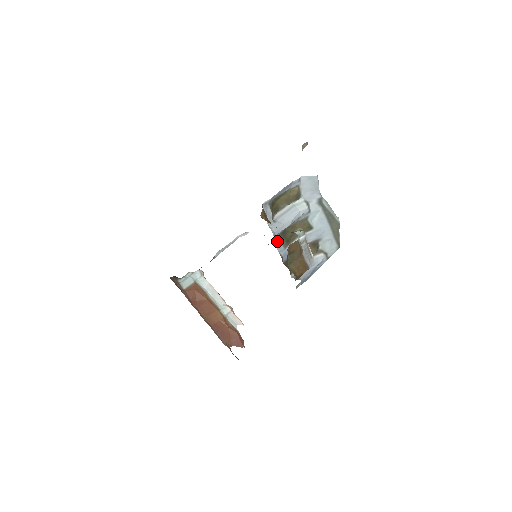
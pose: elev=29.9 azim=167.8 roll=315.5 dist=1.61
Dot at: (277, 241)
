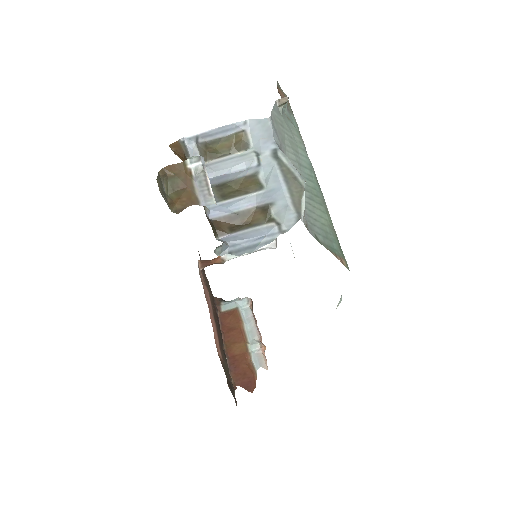
Dot at: occluded
